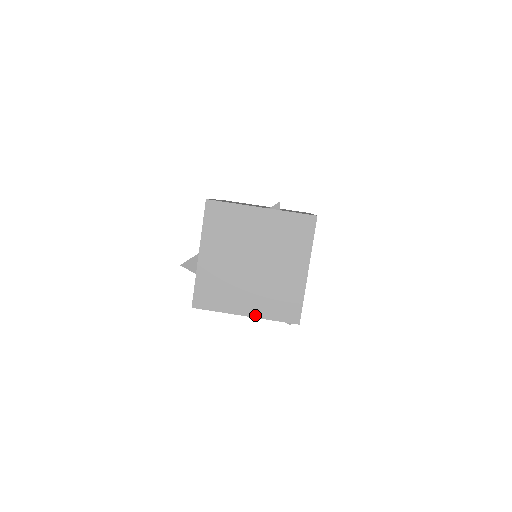
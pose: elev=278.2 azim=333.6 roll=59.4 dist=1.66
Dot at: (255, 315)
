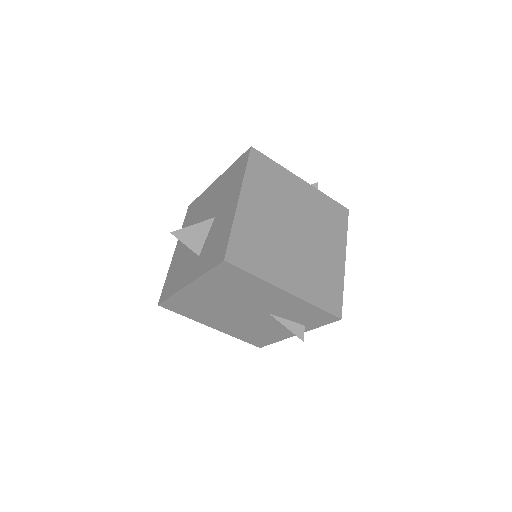
Dot at: (297, 294)
